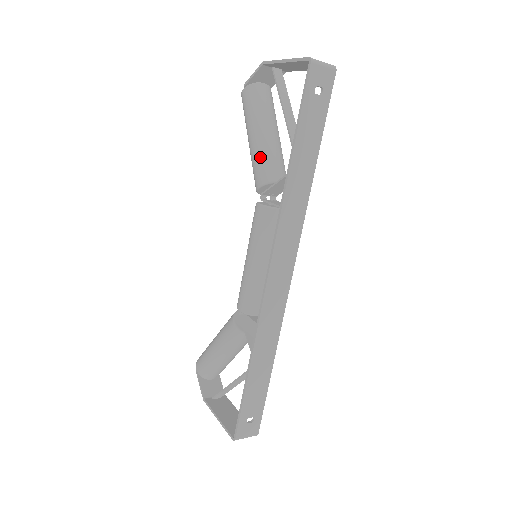
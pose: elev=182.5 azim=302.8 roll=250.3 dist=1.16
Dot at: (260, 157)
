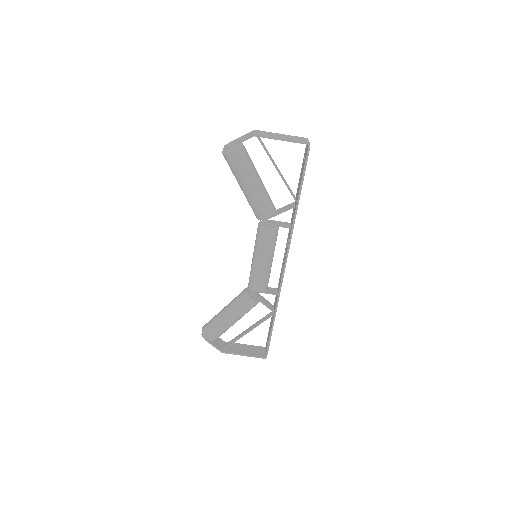
Dot at: (263, 199)
